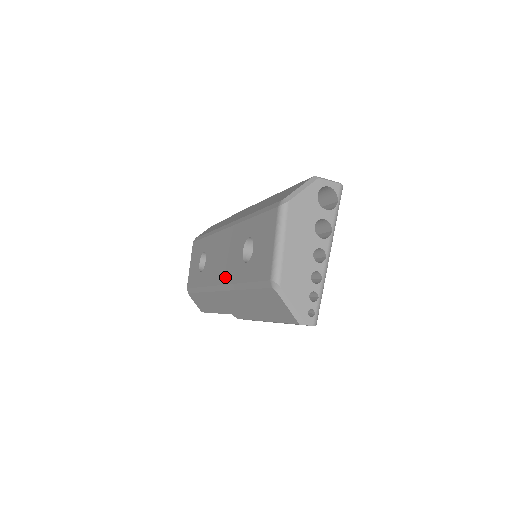
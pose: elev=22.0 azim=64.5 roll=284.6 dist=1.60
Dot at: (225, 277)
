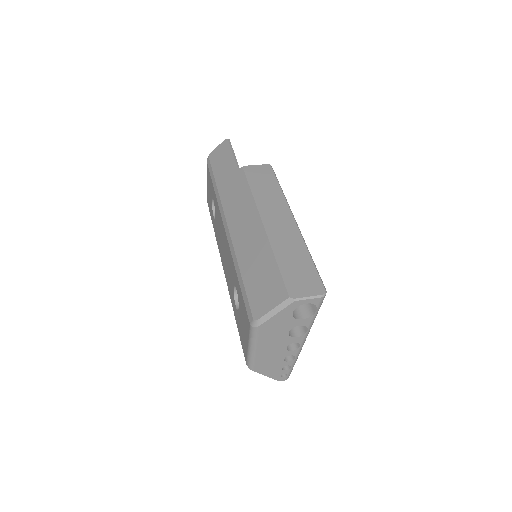
Dot at: (226, 276)
